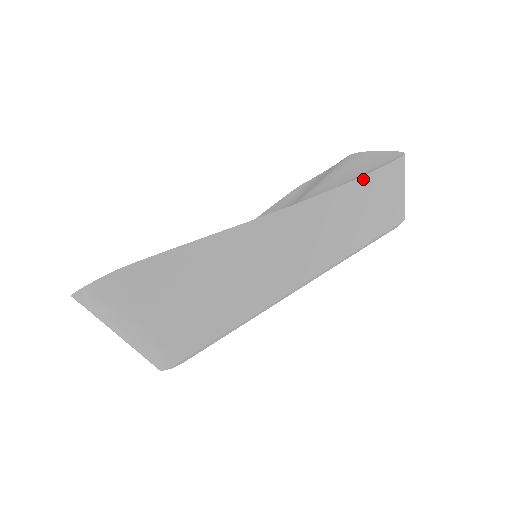
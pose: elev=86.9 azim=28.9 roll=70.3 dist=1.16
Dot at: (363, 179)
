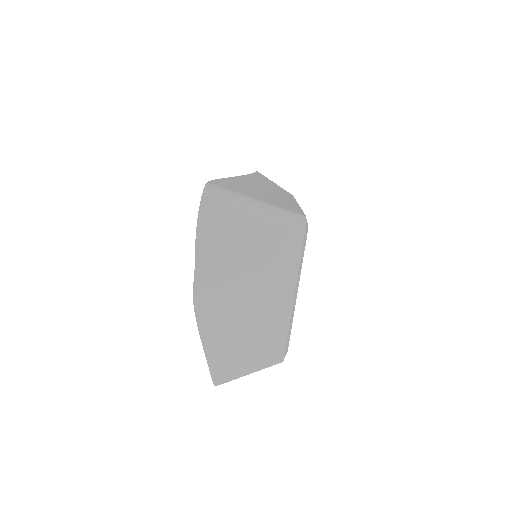
Dot at: (256, 174)
